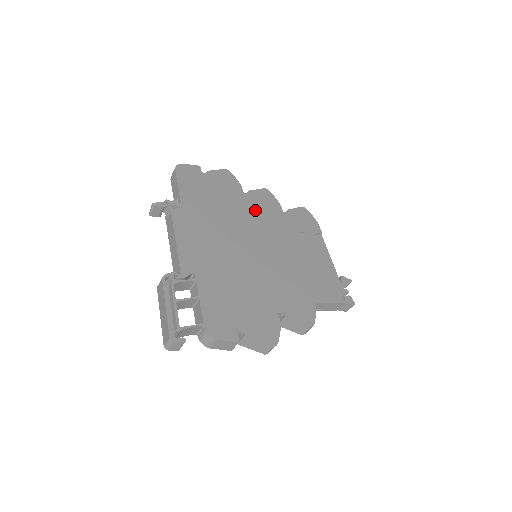
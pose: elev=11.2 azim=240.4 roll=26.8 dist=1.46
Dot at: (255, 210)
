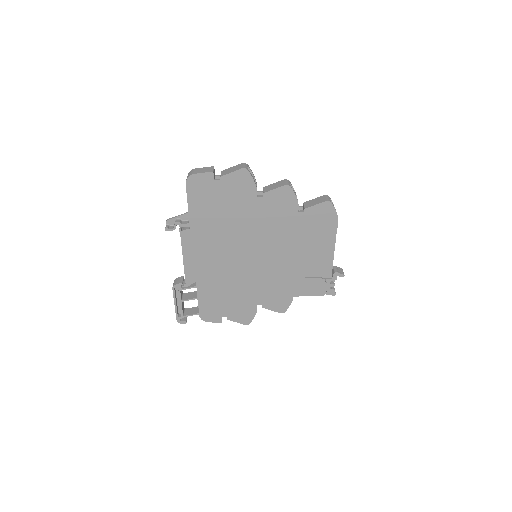
Dot at: (265, 217)
